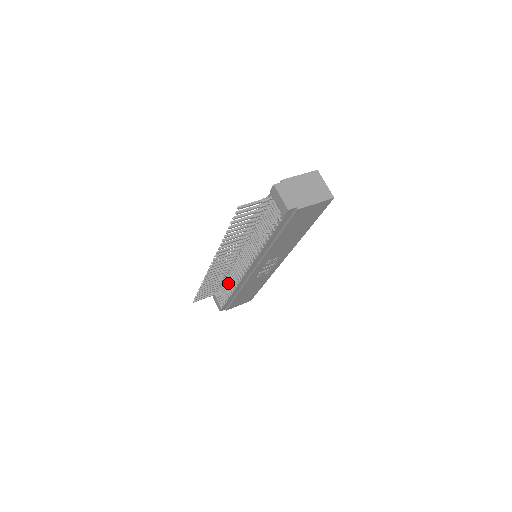
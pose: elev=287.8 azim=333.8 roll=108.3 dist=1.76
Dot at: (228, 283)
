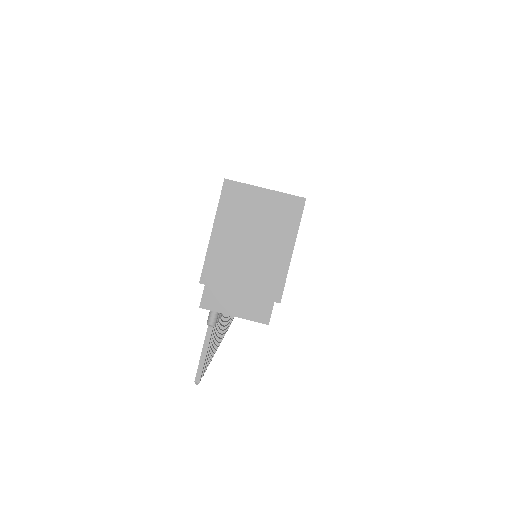
Dot at: occluded
